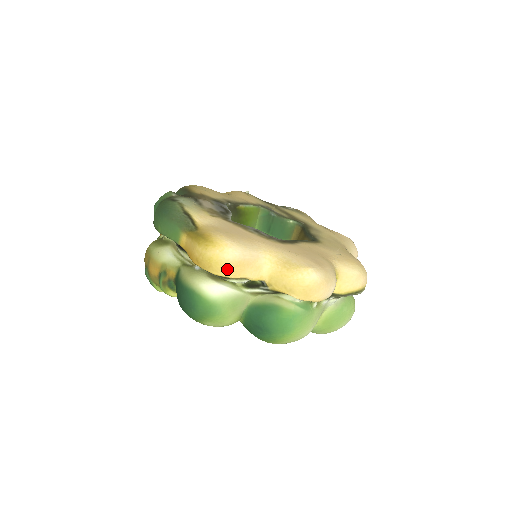
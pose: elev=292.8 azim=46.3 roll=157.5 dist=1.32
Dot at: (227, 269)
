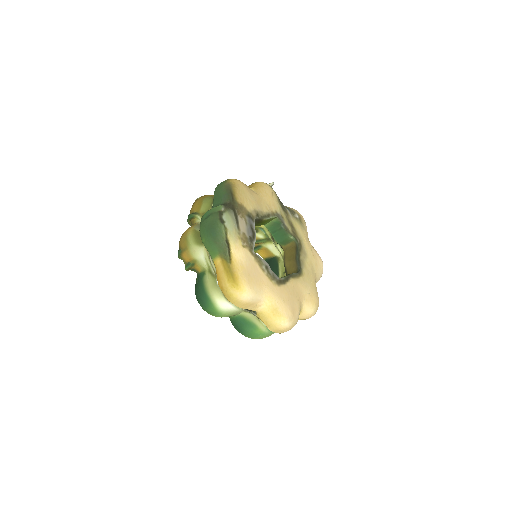
Dot at: (238, 304)
